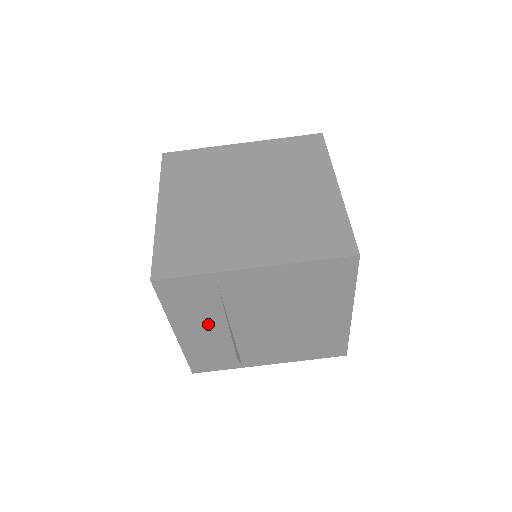
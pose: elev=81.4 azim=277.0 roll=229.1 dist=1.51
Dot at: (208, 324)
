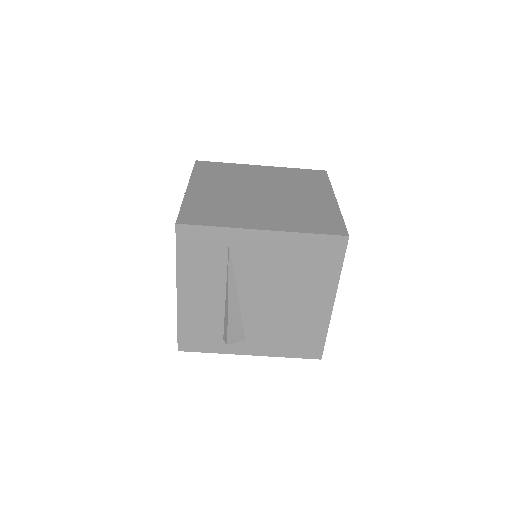
Dot at: (209, 288)
